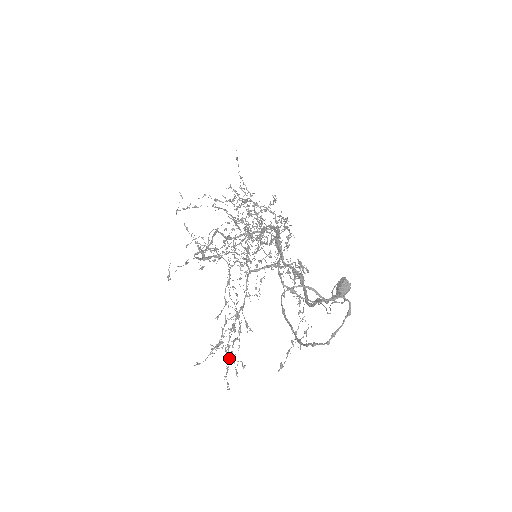
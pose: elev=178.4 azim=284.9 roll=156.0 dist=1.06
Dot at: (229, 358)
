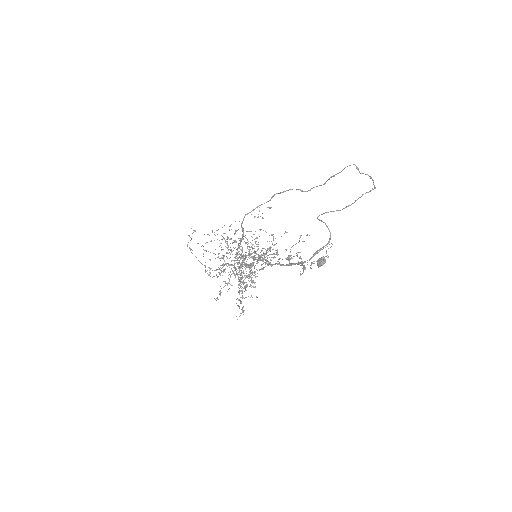
Dot at: occluded
